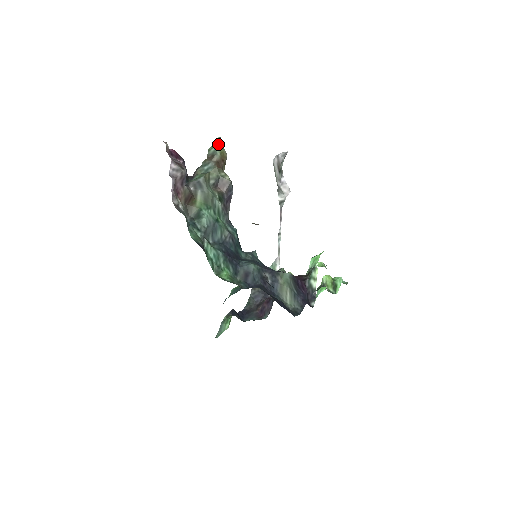
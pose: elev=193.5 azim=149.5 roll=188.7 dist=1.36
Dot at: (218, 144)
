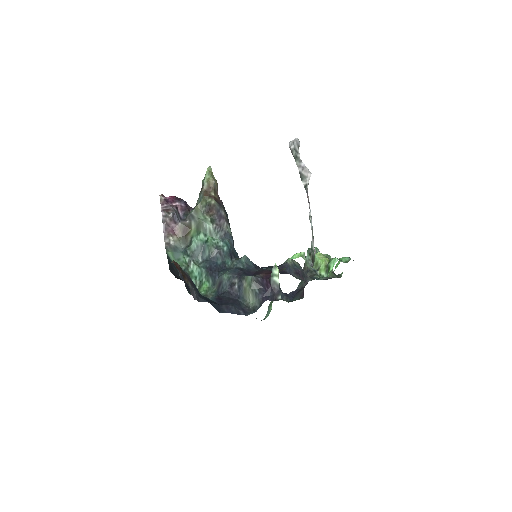
Dot at: (205, 175)
